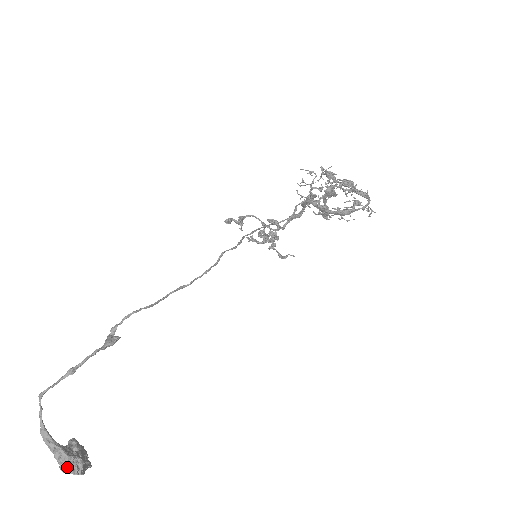
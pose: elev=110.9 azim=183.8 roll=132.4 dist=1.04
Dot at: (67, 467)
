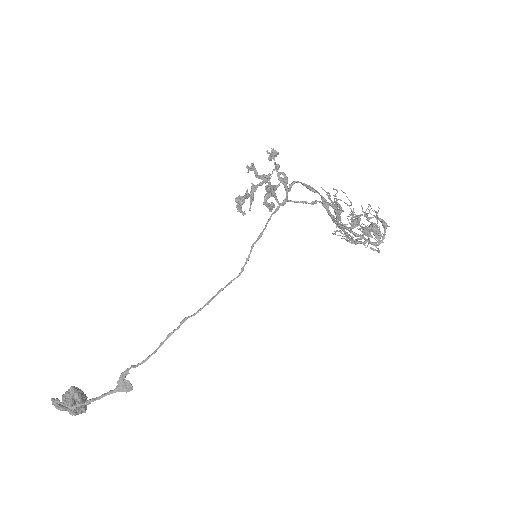
Dot at: (74, 415)
